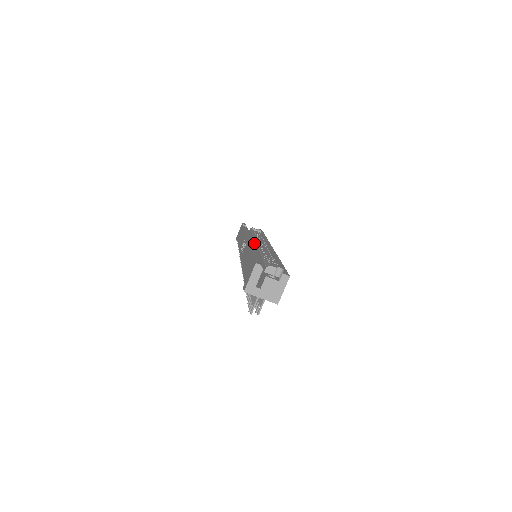
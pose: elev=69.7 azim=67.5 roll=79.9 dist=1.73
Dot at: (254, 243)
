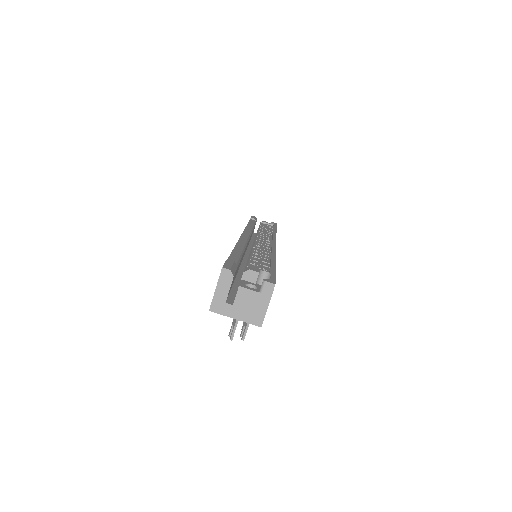
Dot at: occluded
